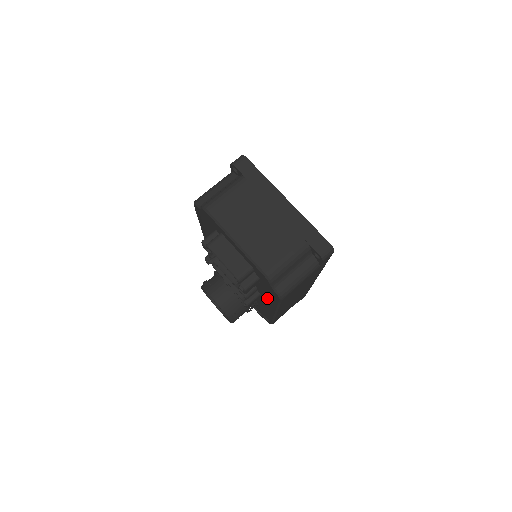
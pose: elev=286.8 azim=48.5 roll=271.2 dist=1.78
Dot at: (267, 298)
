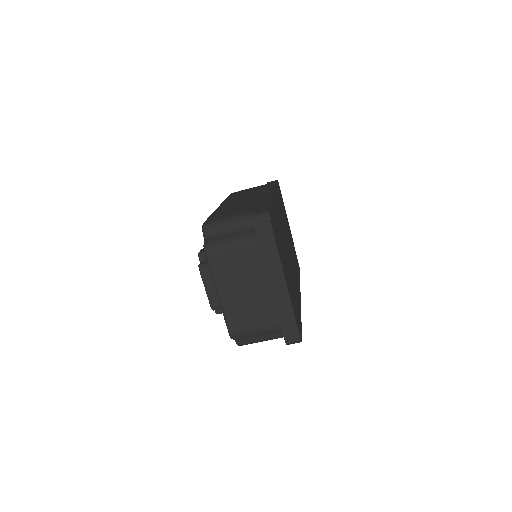
Dot at: occluded
